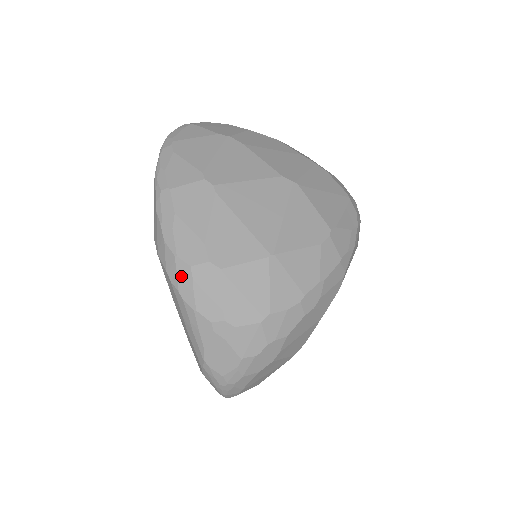
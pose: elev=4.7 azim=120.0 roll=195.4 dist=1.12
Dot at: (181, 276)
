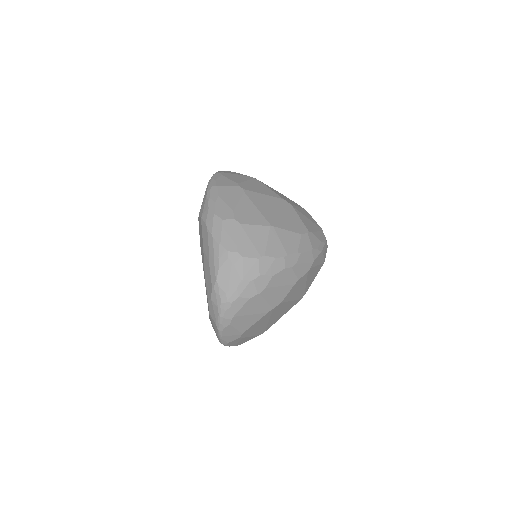
Dot at: (215, 225)
